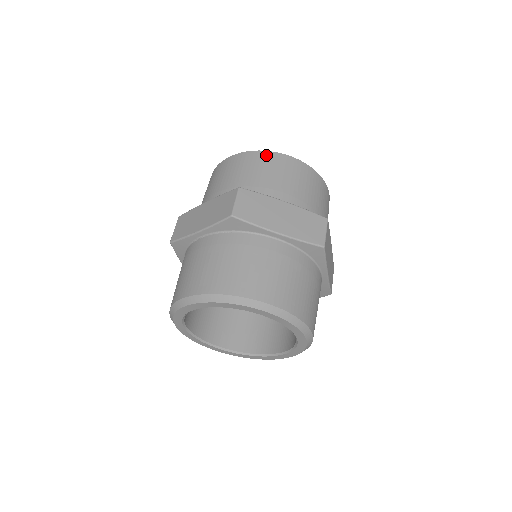
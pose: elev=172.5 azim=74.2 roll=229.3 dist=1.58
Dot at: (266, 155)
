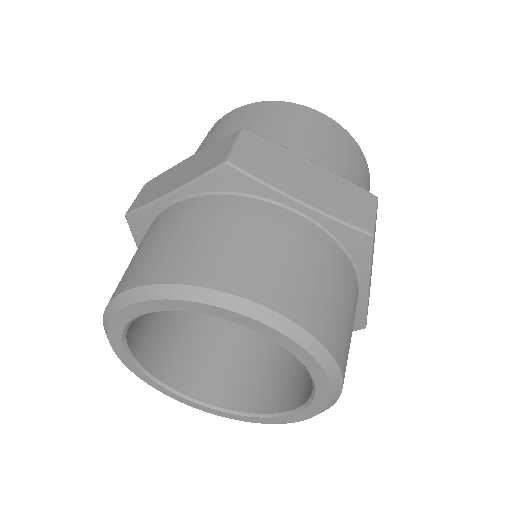
Dot at: (287, 106)
